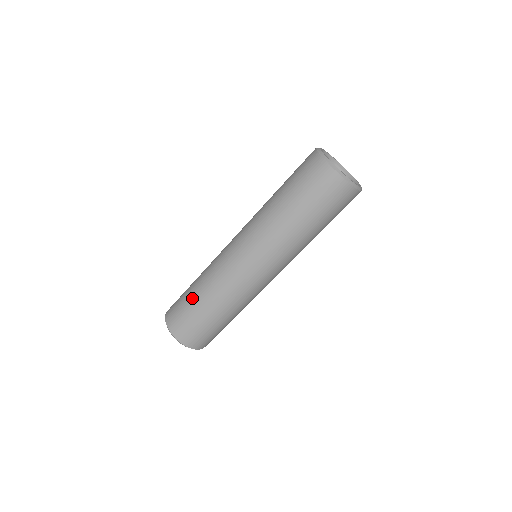
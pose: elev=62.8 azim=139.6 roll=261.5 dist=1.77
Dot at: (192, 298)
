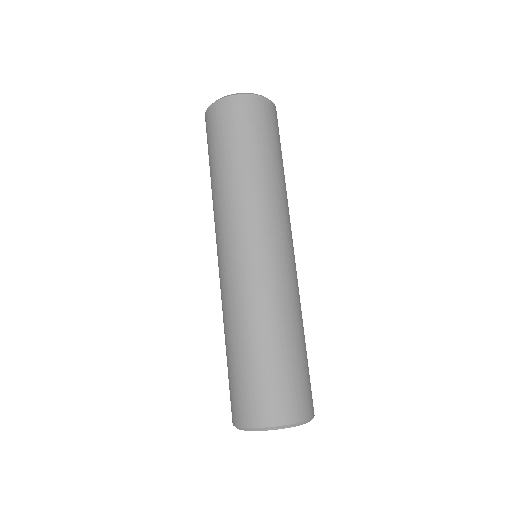
Dot at: occluded
